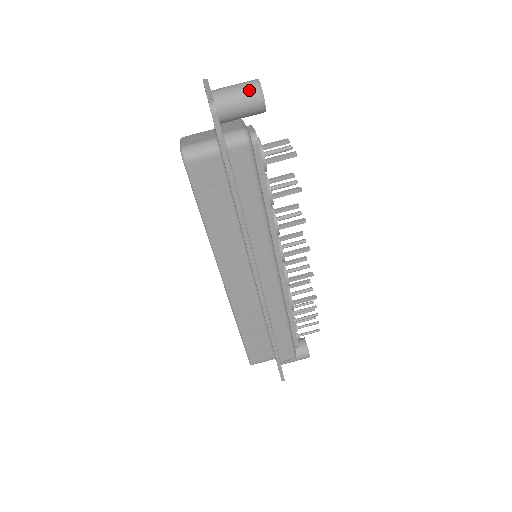
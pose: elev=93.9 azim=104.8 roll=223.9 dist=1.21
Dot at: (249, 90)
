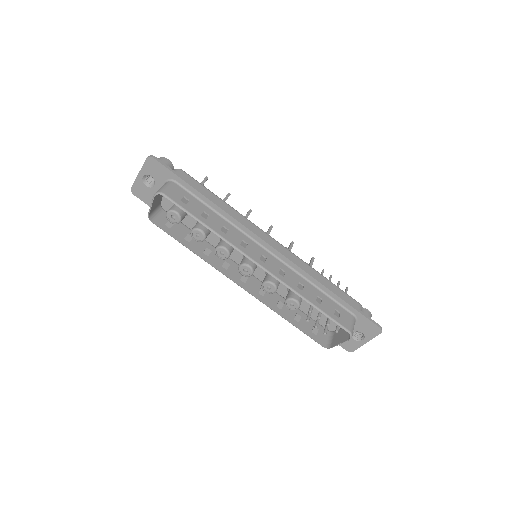
Dot at: occluded
